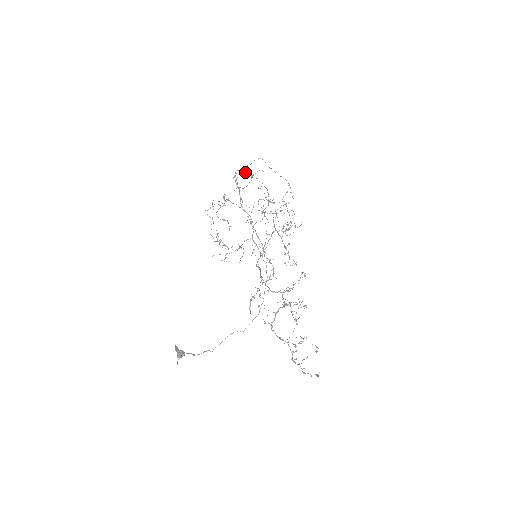
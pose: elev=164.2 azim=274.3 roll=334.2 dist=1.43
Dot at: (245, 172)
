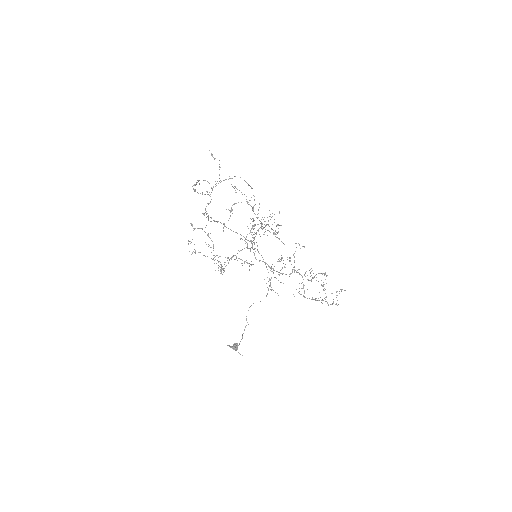
Dot at: occluded
